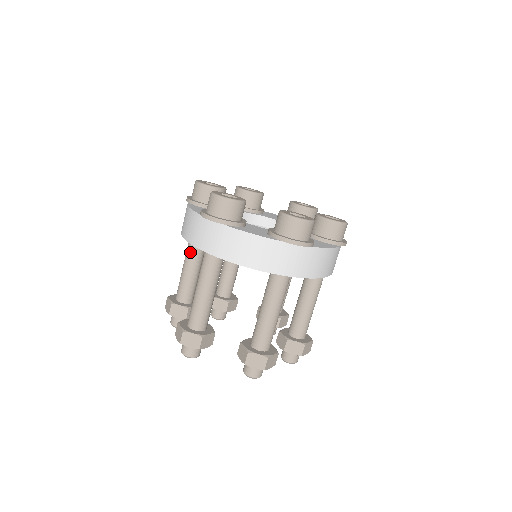
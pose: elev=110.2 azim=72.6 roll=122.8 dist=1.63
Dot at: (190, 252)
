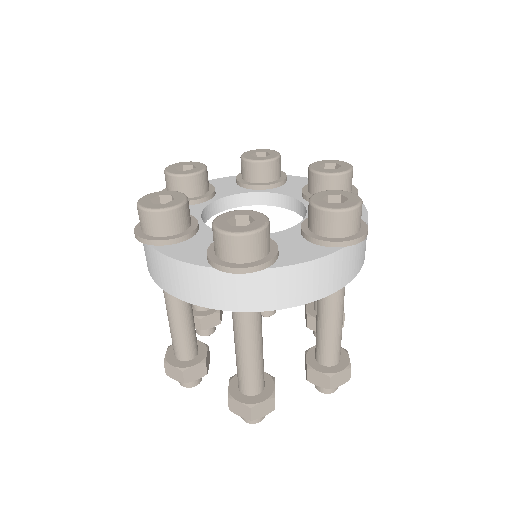
Dot at: (176, 301)
